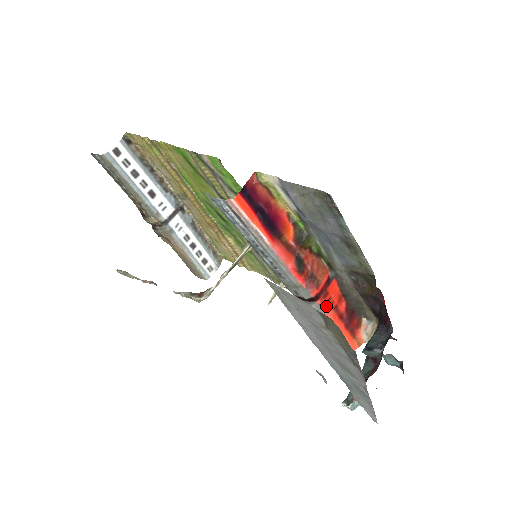
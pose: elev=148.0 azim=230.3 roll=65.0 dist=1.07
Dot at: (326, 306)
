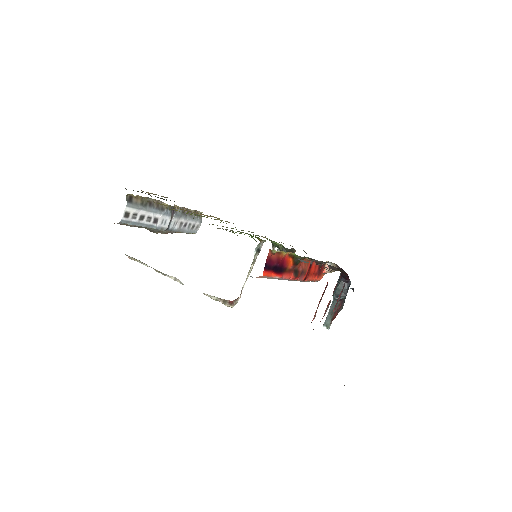
Dot at: (309, 278)
